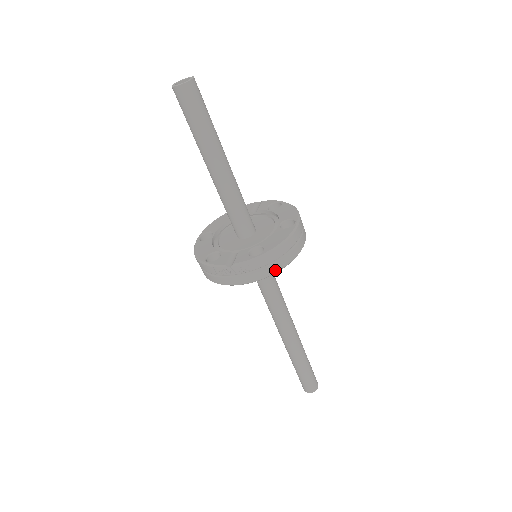
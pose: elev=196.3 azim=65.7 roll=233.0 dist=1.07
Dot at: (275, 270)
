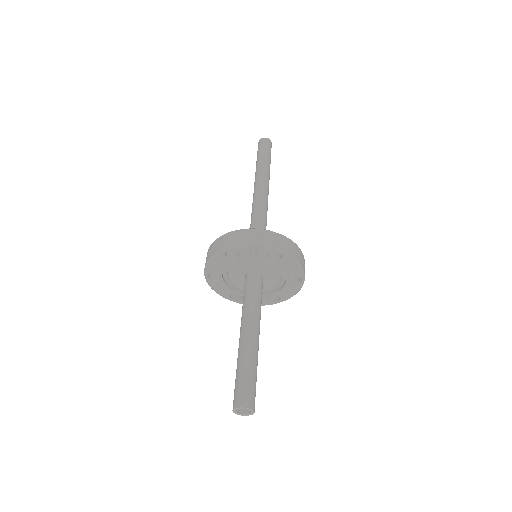
Dot at: occluded
